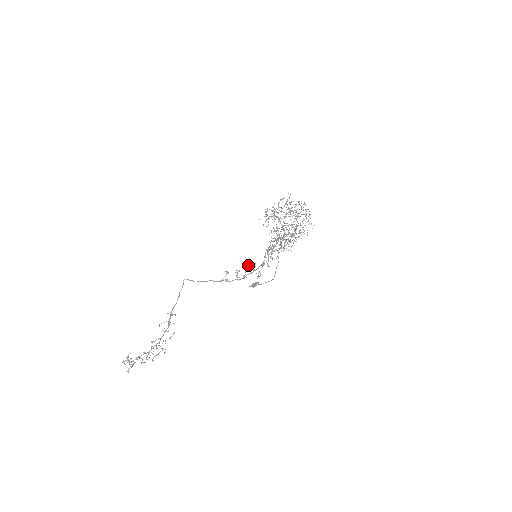
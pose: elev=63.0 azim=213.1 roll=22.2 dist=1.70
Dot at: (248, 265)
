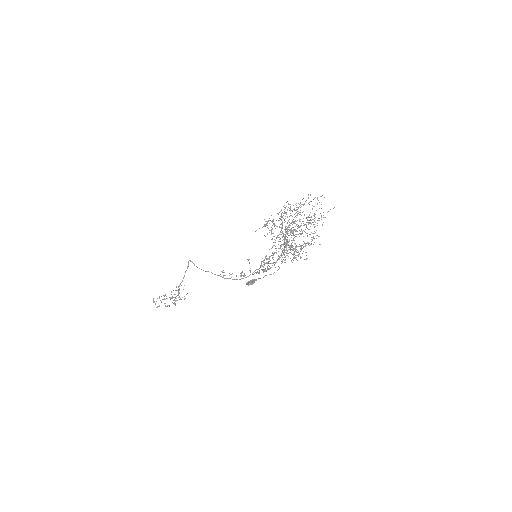
Dot at: occluded
